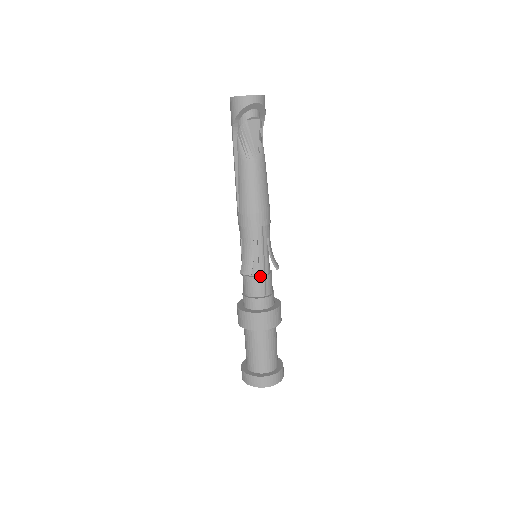
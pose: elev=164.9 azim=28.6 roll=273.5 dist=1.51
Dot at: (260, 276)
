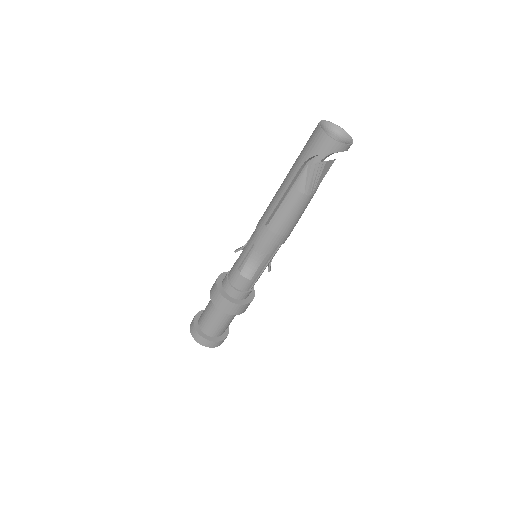
Dot at: (255, 278)
